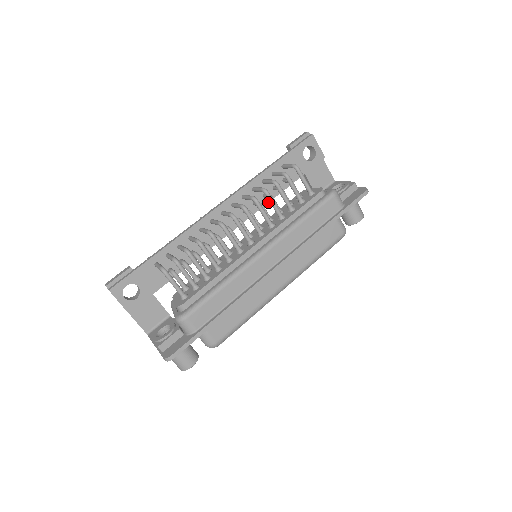
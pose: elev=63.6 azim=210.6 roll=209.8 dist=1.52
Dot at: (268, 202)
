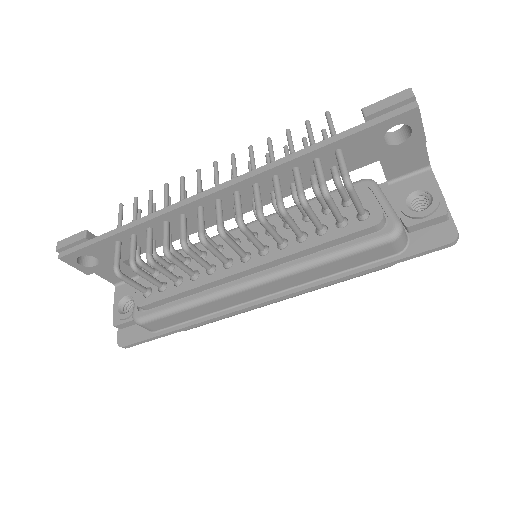
Dot at: occluded
